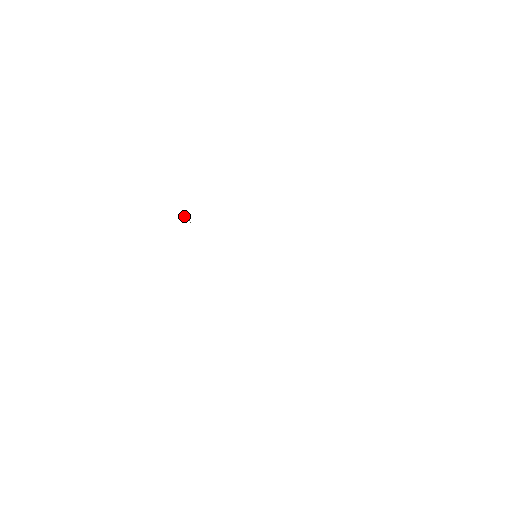
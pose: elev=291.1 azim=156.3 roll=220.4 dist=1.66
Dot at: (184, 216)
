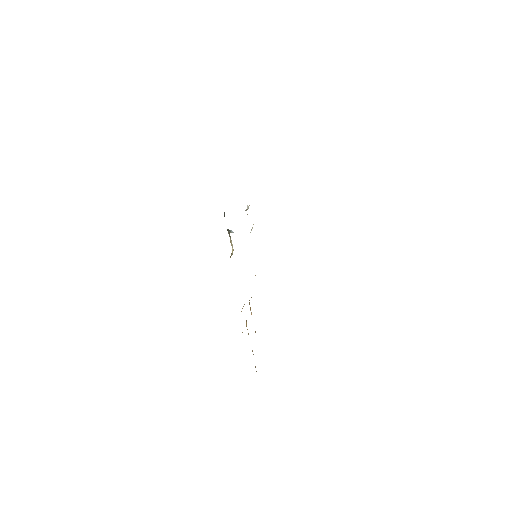
Dot at: (231, 231)
